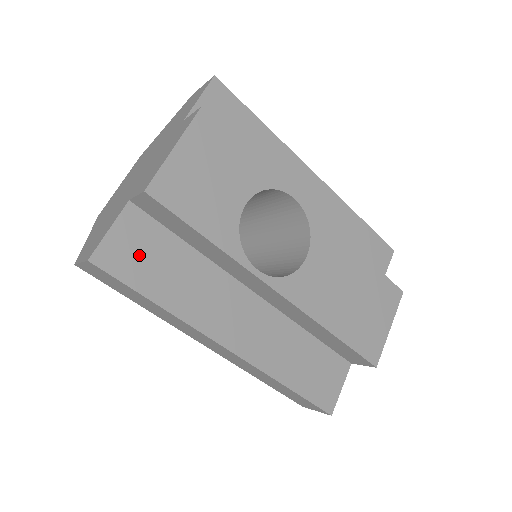
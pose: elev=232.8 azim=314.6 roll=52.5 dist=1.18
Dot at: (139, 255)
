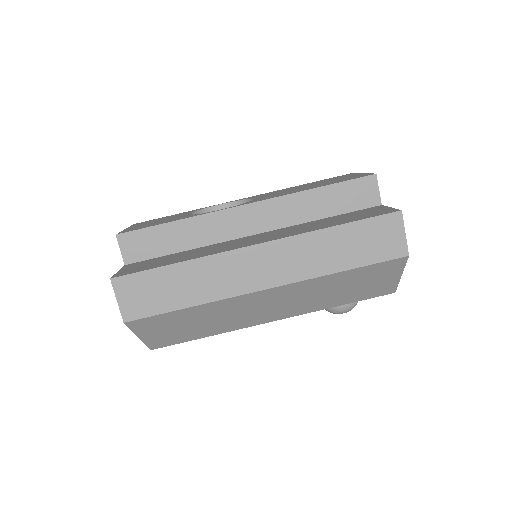
Dot at: (146, 266)
